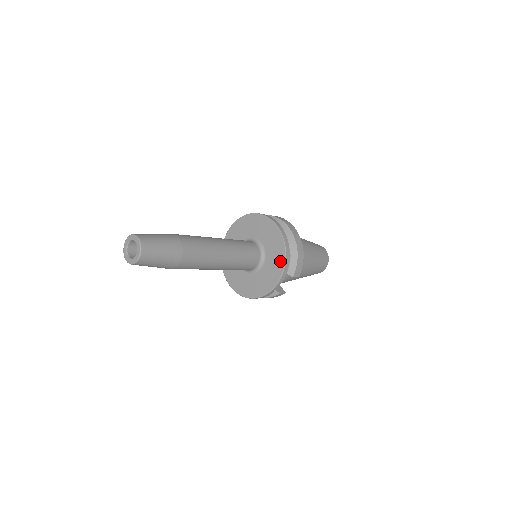
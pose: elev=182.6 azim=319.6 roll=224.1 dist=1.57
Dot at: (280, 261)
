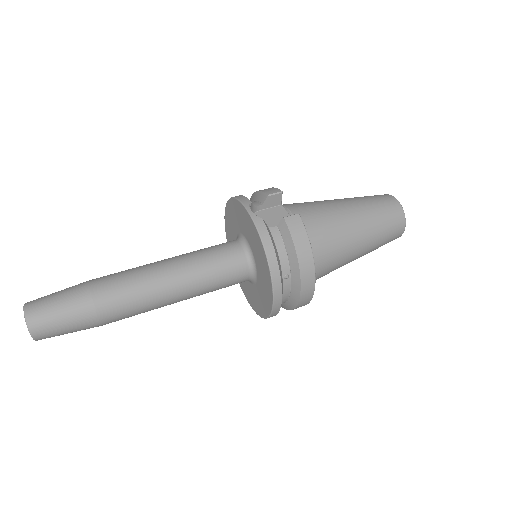
Dot at: (257, 309)
